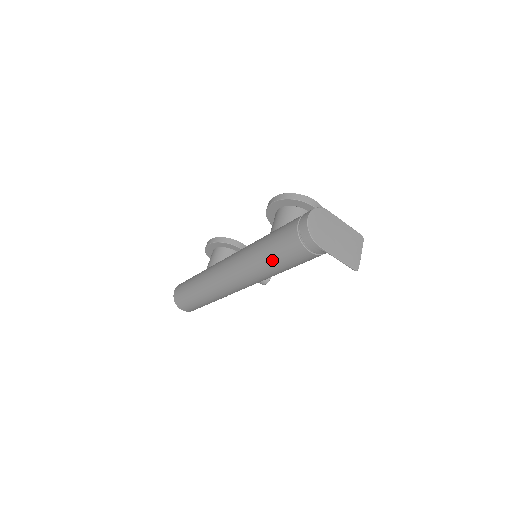
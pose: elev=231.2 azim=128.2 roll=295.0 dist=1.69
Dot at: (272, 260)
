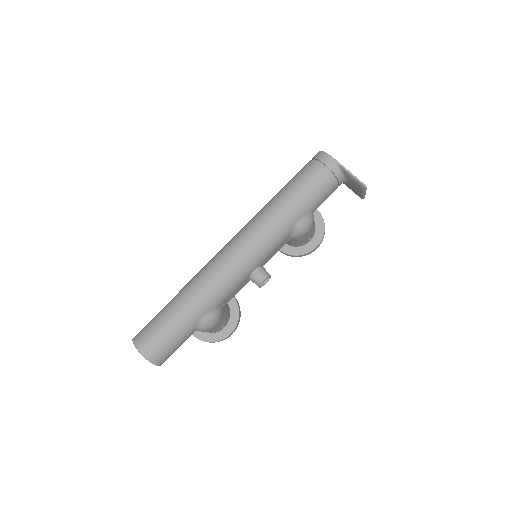
Dot at: (285, 194)
